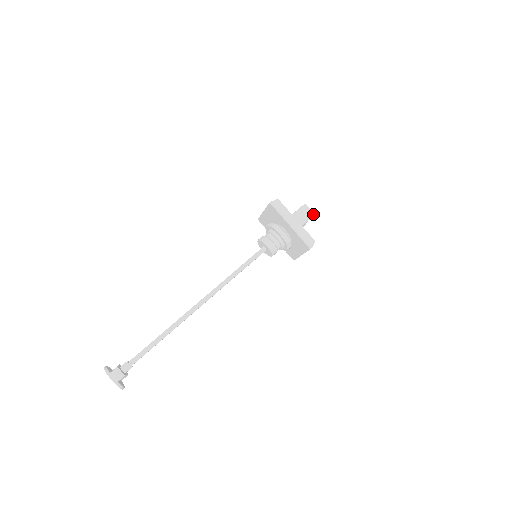
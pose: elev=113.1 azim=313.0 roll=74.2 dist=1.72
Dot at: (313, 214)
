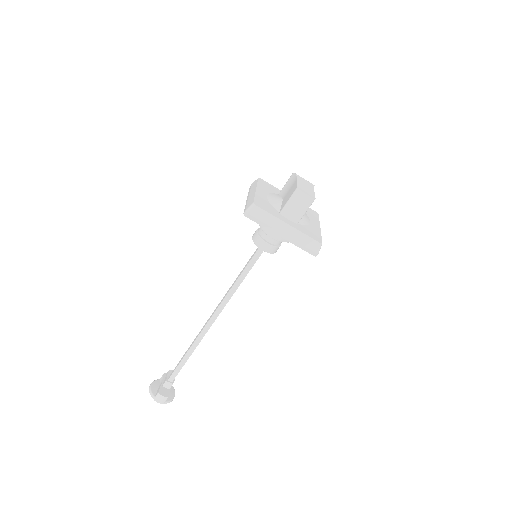
Dot at: (313, 199)
